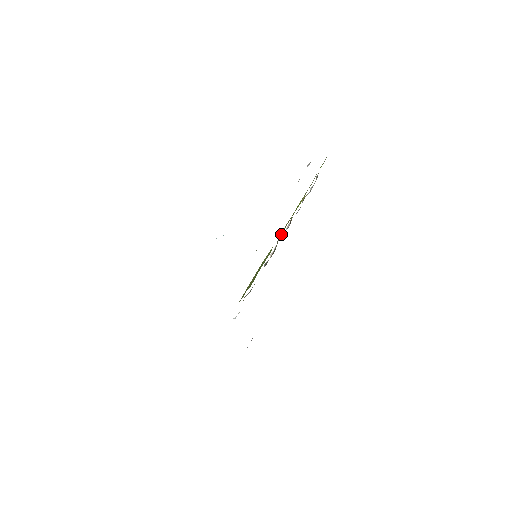
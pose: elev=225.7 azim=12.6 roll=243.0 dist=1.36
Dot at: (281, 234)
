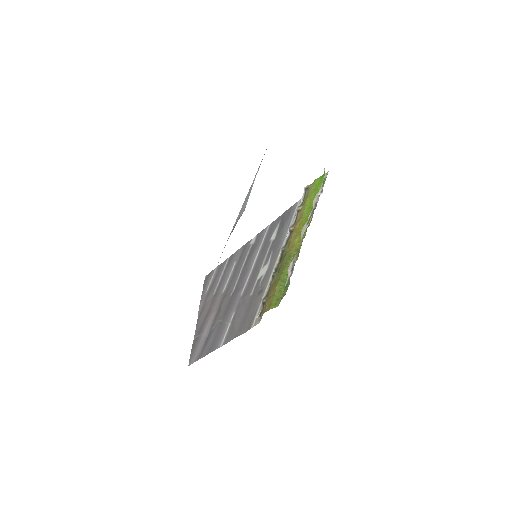
Dot at: occluded
